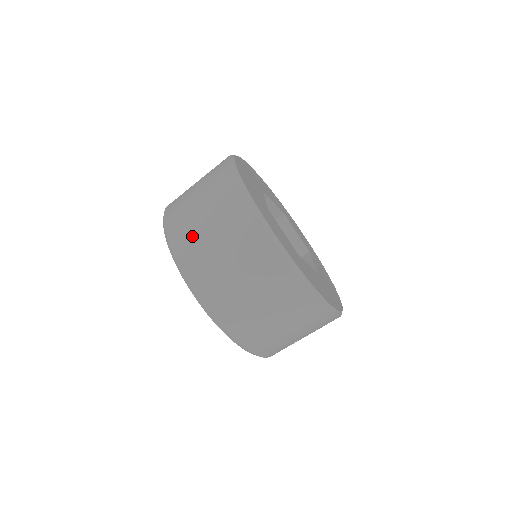
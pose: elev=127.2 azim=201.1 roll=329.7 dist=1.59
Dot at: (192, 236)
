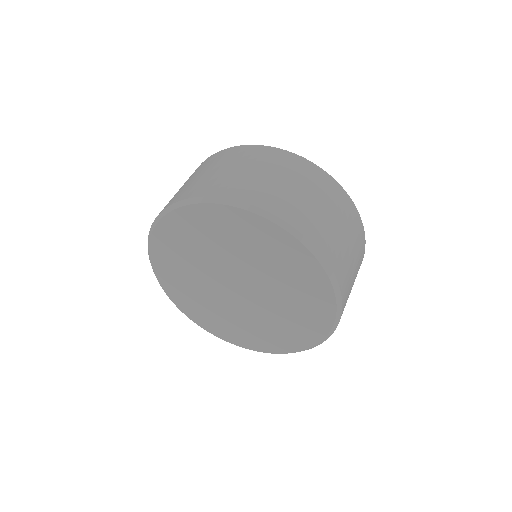
Dot at: (274, 191)
